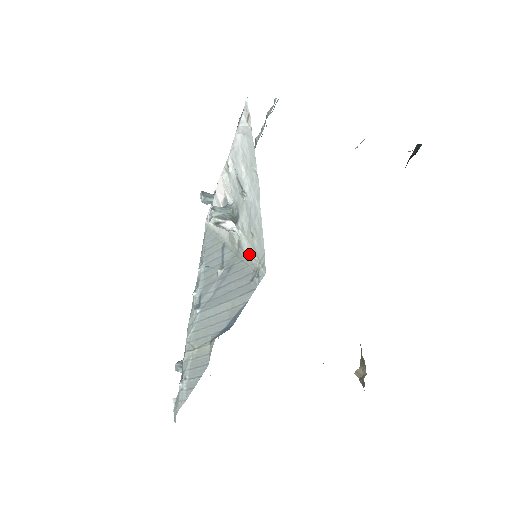
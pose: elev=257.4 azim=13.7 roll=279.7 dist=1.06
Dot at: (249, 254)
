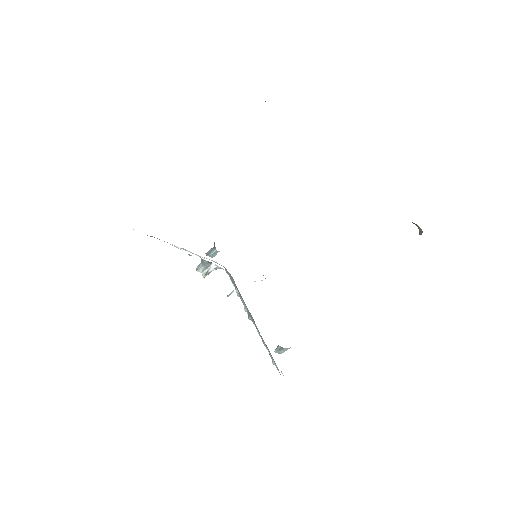
Dot at: occluded
